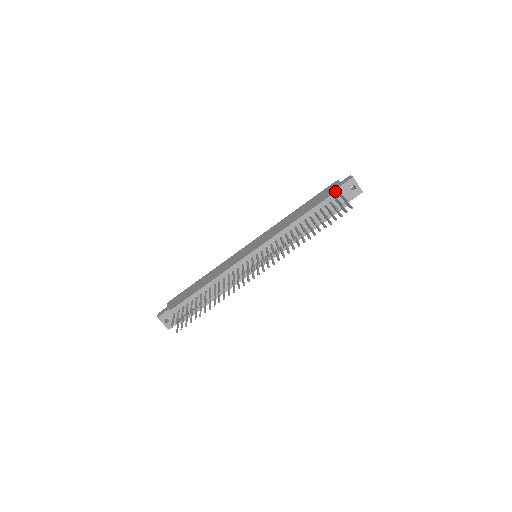
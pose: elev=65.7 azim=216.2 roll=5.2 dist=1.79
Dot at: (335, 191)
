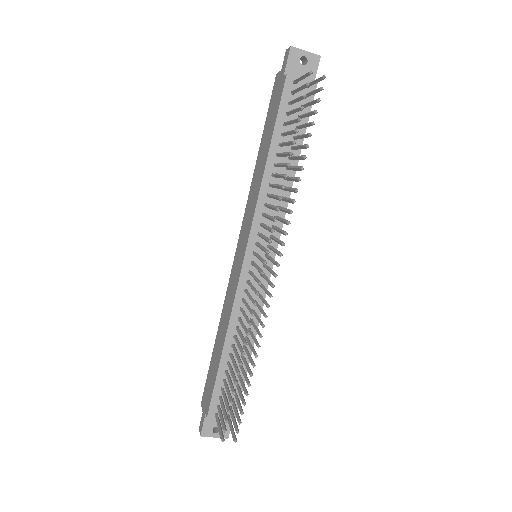
Dot at: (283, 83)
